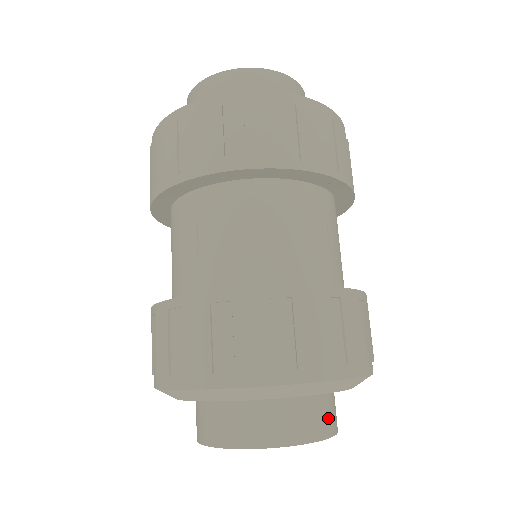
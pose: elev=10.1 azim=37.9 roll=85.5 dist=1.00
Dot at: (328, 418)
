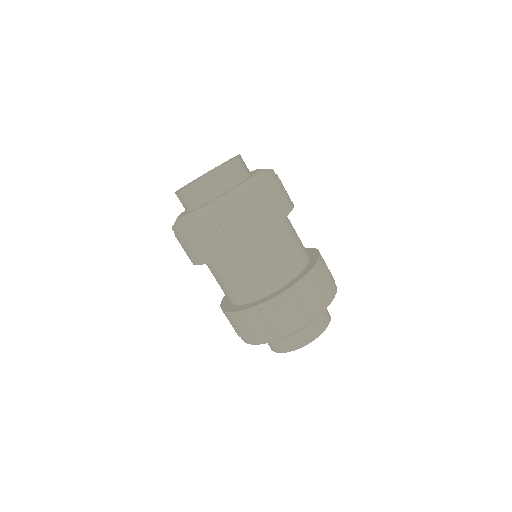
Dot at: (325, 317)
